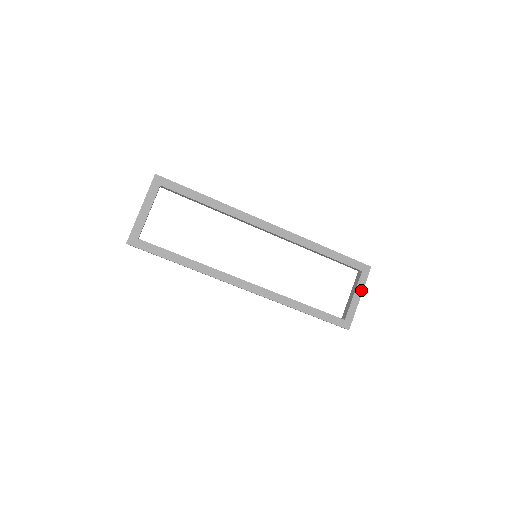
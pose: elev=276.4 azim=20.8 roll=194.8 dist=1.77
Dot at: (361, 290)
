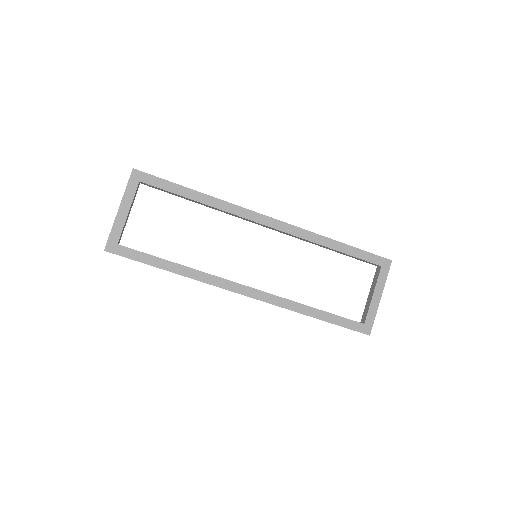
Dot at: (381, 288)
